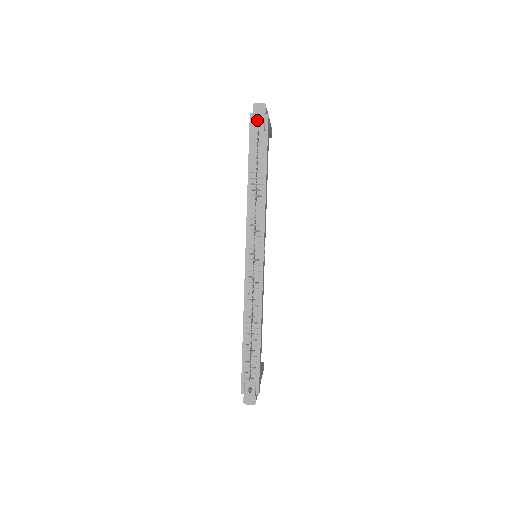
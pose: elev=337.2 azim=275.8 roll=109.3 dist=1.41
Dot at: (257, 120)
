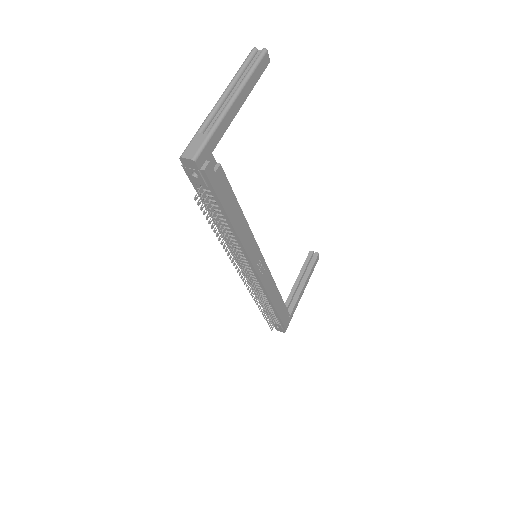
Dot at: (194, 171)
